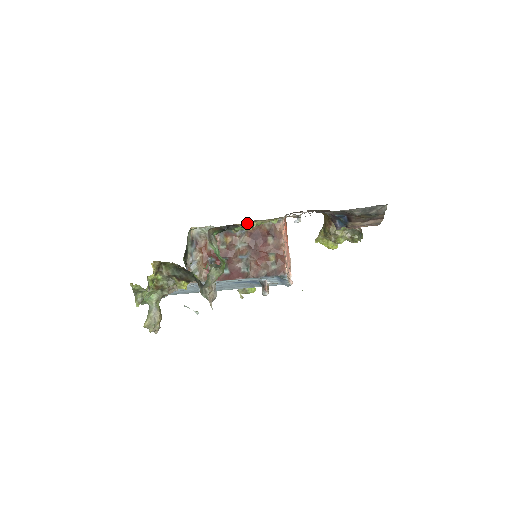
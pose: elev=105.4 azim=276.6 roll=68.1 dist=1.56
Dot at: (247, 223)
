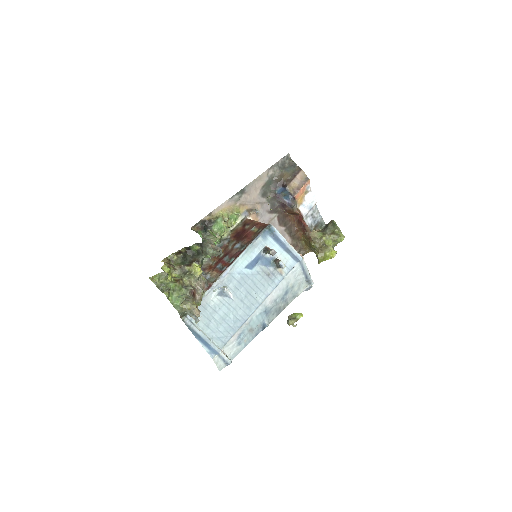
Dot at: (216, 217)
